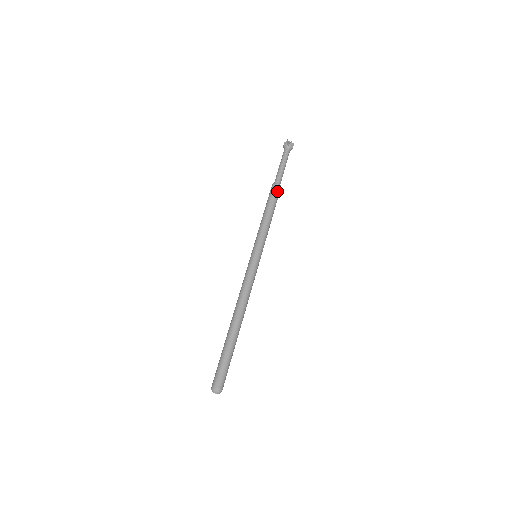
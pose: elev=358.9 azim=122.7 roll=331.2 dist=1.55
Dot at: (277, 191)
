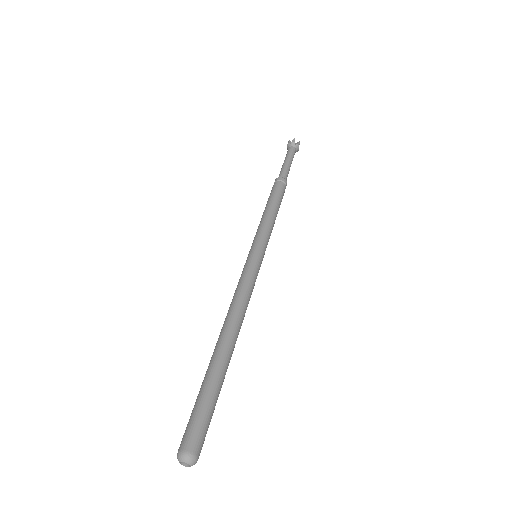
Dot at: (279, 183)
